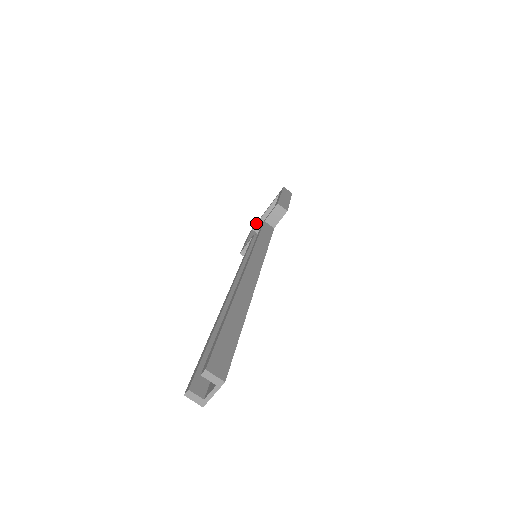
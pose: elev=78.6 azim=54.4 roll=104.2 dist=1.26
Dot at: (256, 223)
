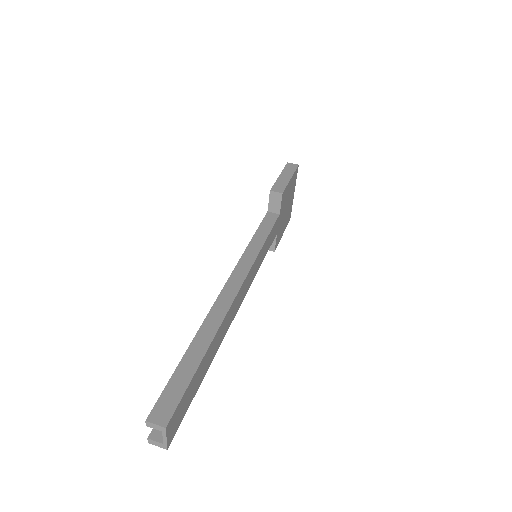
Dot at: occluded
